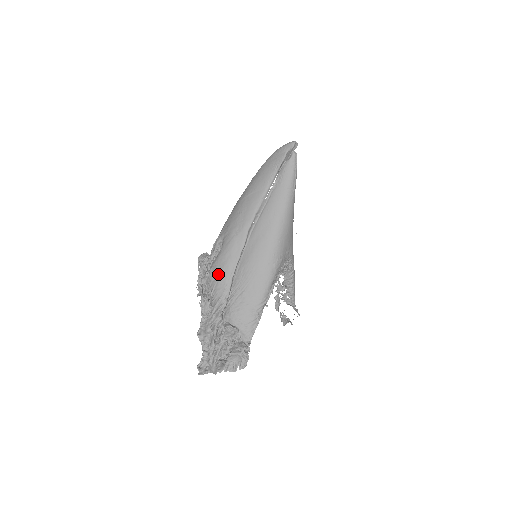
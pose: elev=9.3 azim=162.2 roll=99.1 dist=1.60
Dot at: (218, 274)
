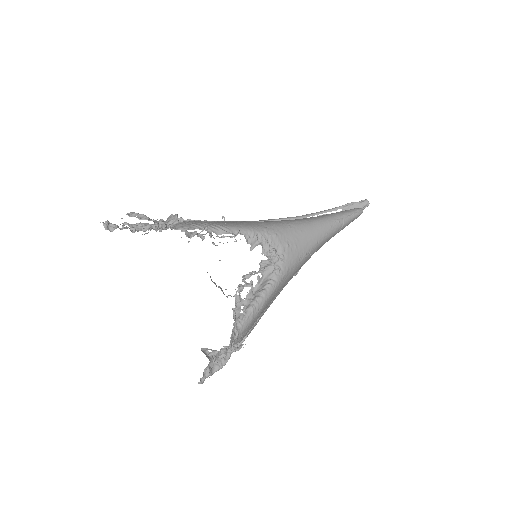
Dot at: occluded
